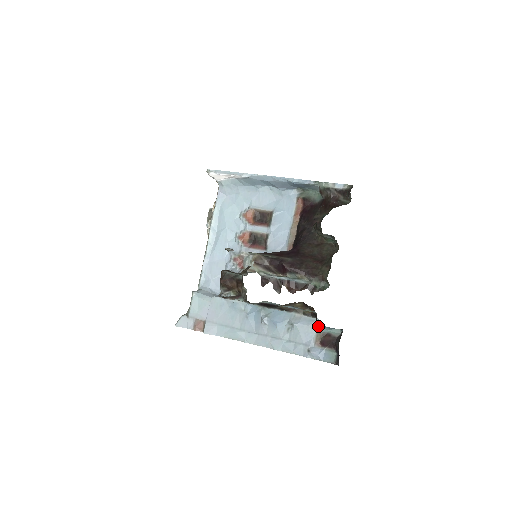
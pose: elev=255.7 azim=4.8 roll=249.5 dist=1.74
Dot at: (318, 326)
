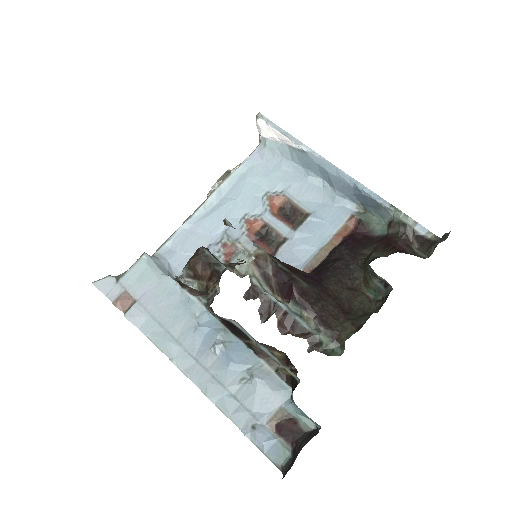
Dot at: (287, 400)
